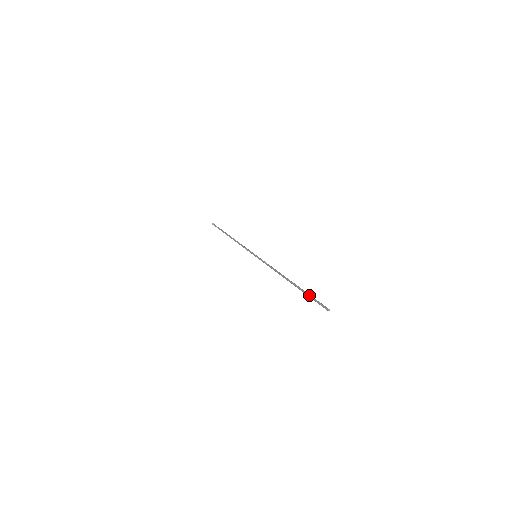
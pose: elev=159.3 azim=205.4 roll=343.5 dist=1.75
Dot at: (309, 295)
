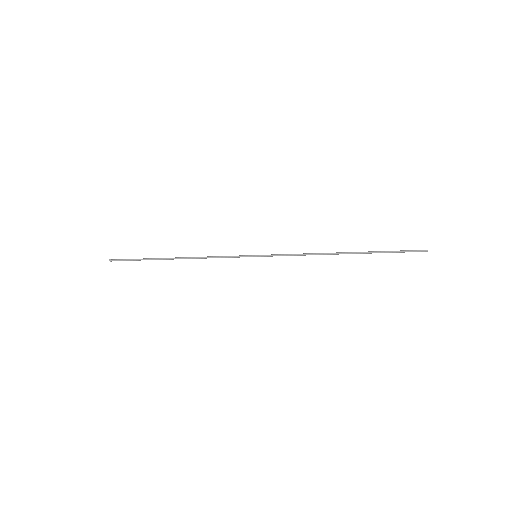
Dot at: occluded
